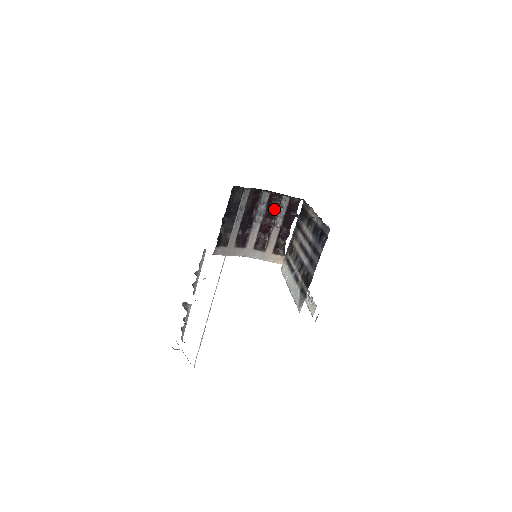
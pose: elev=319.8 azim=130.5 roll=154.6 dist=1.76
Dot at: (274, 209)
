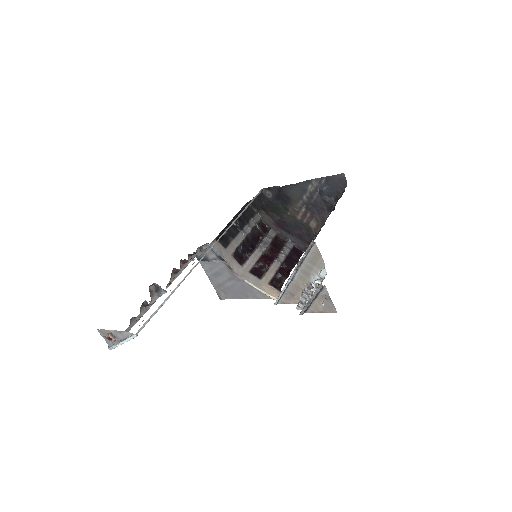
Dot at: (277, 250)
